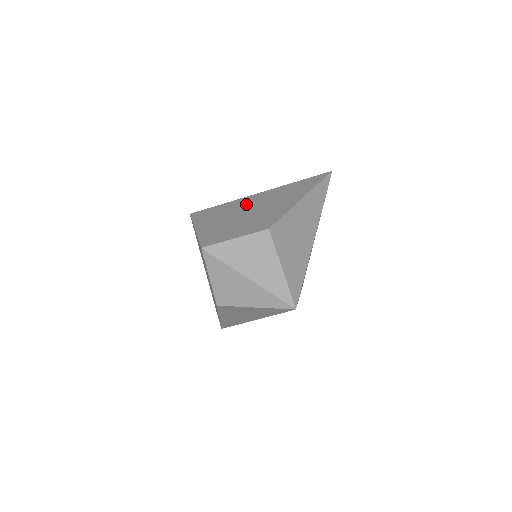
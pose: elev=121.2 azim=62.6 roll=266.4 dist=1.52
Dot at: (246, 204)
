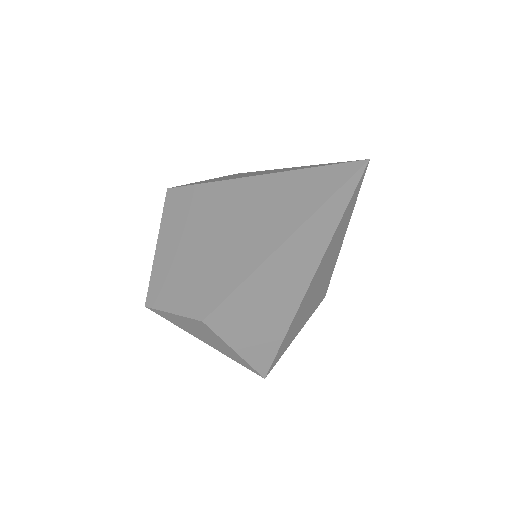
Dot at: (216, 211)
